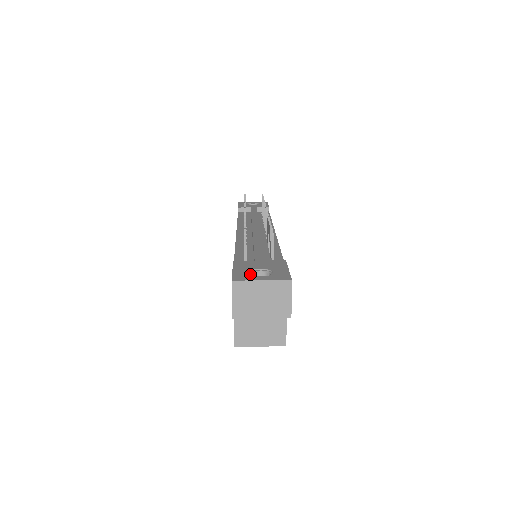
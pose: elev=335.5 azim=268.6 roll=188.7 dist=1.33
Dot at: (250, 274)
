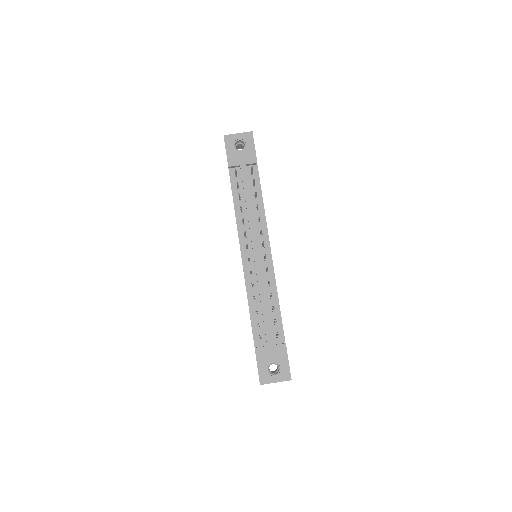
Dot at: (268, 373)
